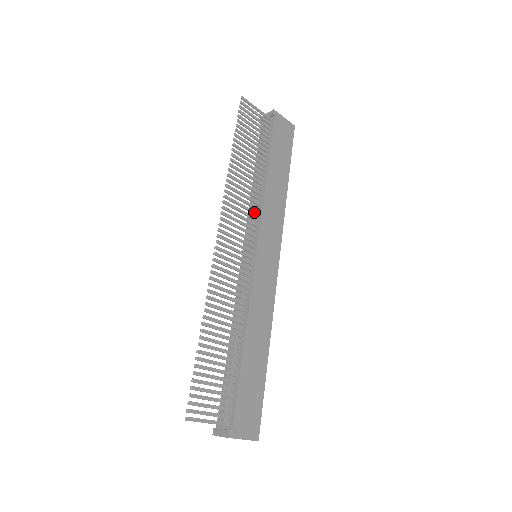
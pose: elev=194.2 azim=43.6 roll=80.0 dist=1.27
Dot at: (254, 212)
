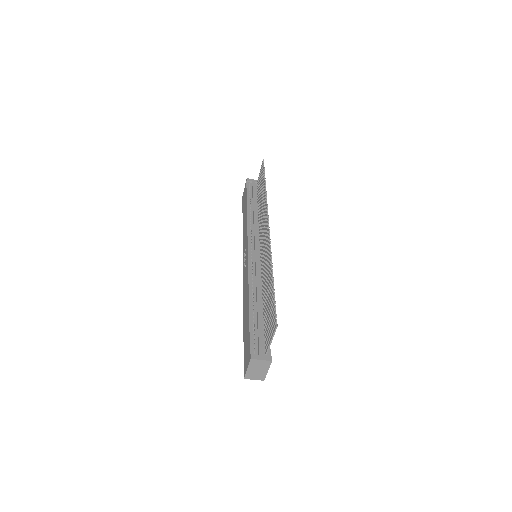
Dot at: occluded
